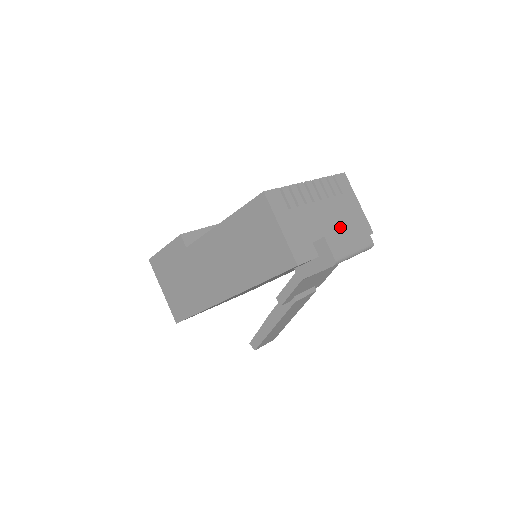
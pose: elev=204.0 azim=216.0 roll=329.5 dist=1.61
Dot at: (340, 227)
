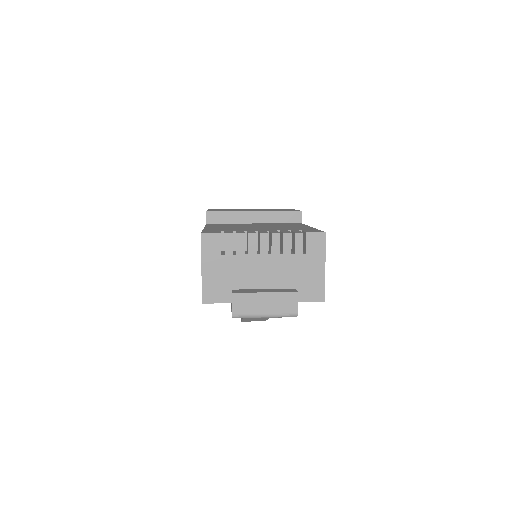
Dot at: (278, 284)
